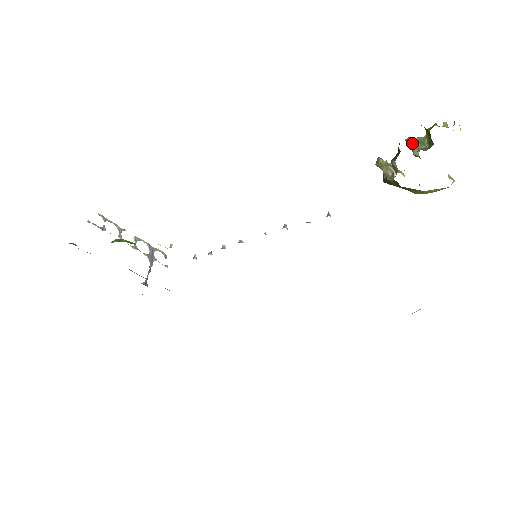
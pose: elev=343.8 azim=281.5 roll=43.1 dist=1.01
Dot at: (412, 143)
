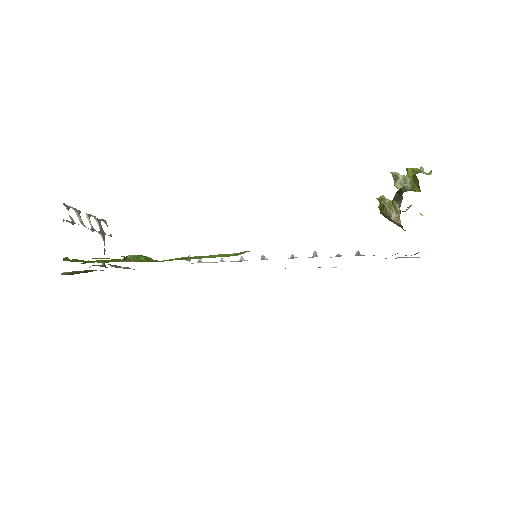
Dot at: (397, 178)
